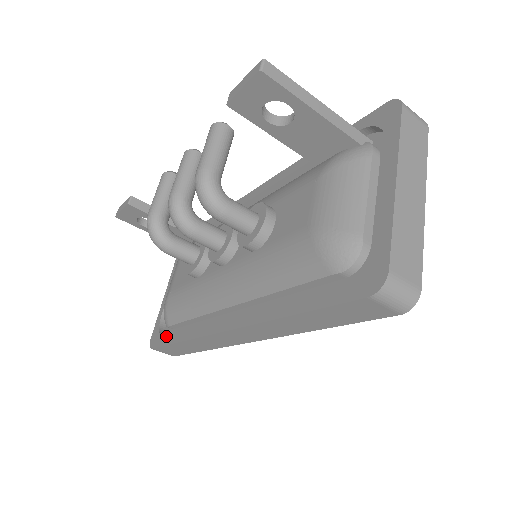
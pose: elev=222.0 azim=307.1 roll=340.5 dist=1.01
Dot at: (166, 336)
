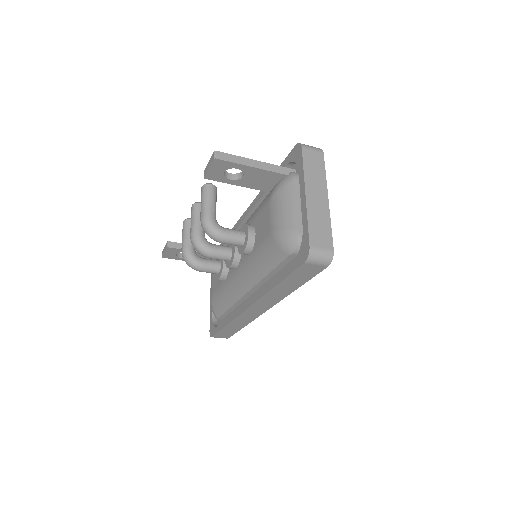
Dot at: (218, 325)
